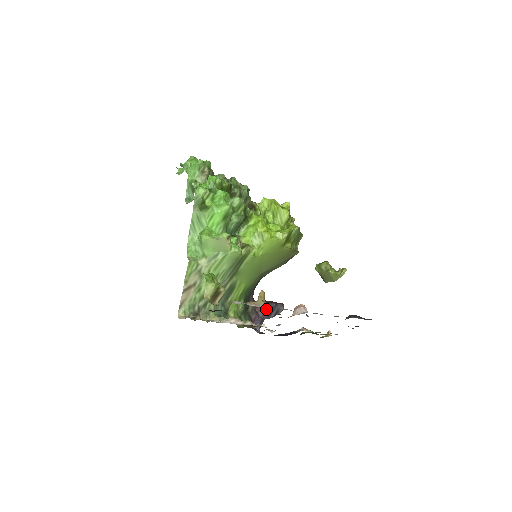
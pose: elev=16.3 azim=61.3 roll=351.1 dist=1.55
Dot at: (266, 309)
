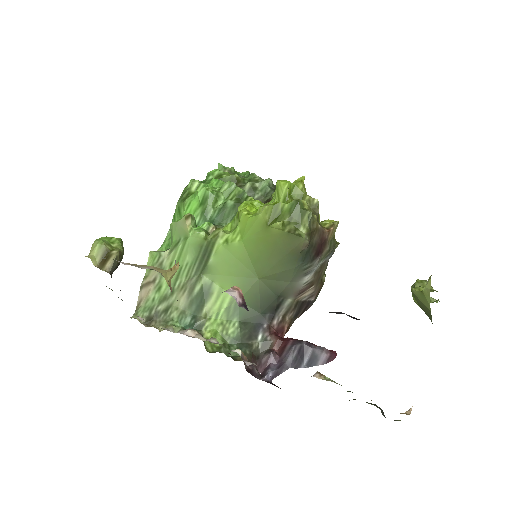
Dot at: (290, 349)
